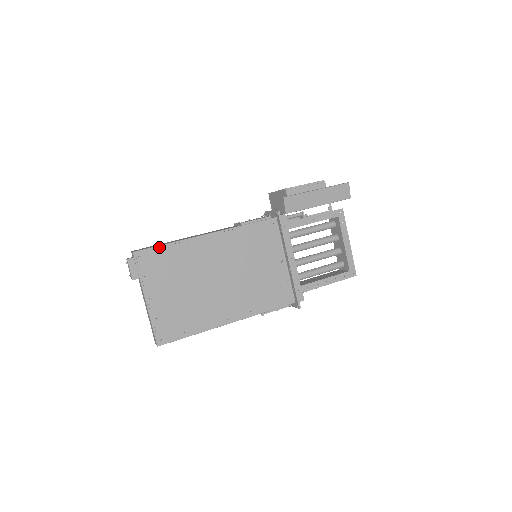
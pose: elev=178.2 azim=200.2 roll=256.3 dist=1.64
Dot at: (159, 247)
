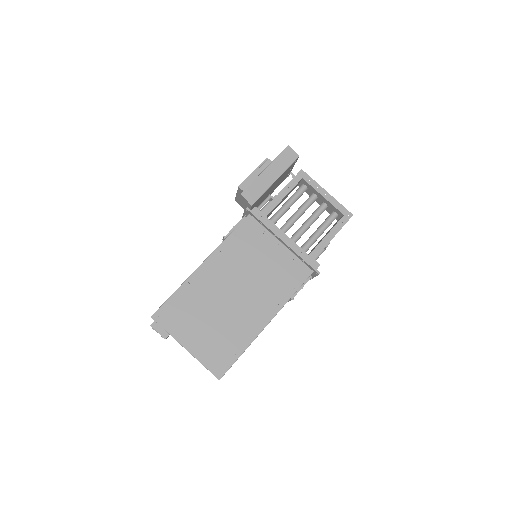
Dot at: (169, 300)
